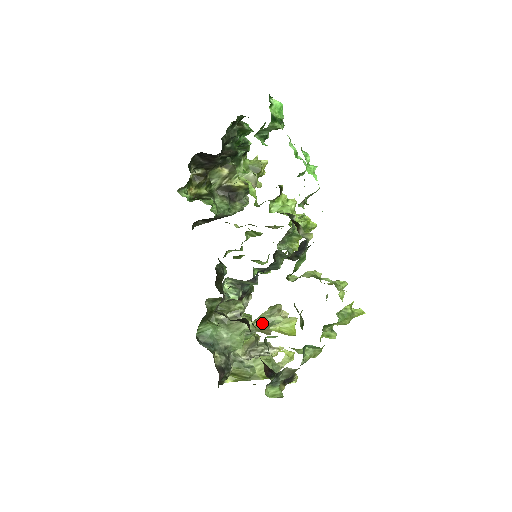
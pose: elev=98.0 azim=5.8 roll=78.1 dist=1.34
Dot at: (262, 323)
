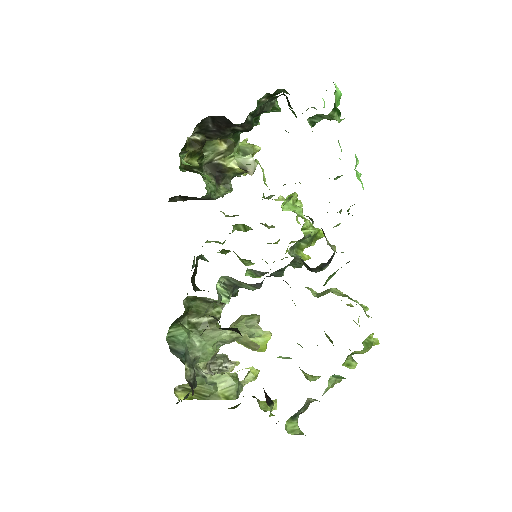
Dot at: (242, 334)
